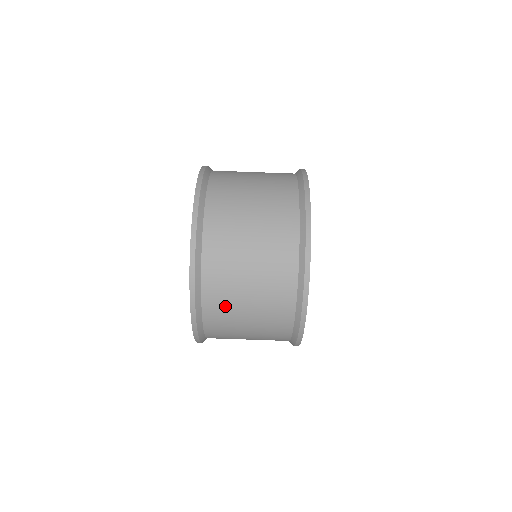
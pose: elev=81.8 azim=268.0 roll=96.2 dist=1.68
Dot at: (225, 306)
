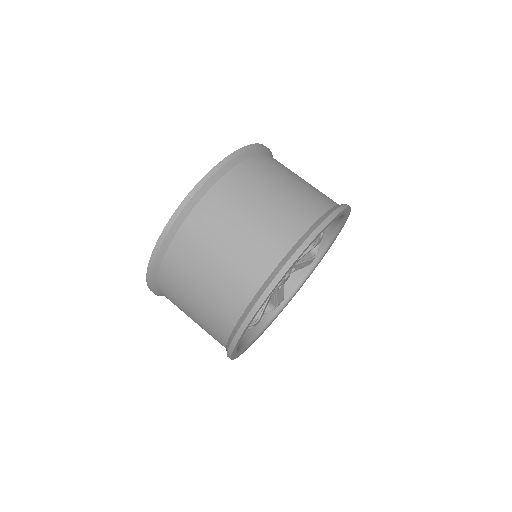
Dot at: (175, 293)
